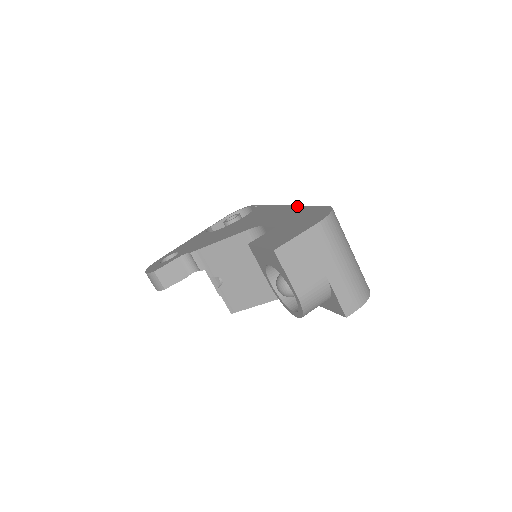
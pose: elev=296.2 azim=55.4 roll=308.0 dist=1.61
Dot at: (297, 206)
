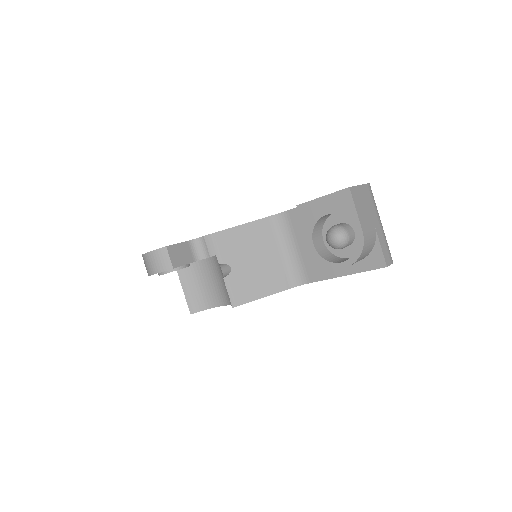
Dot at: occluded
